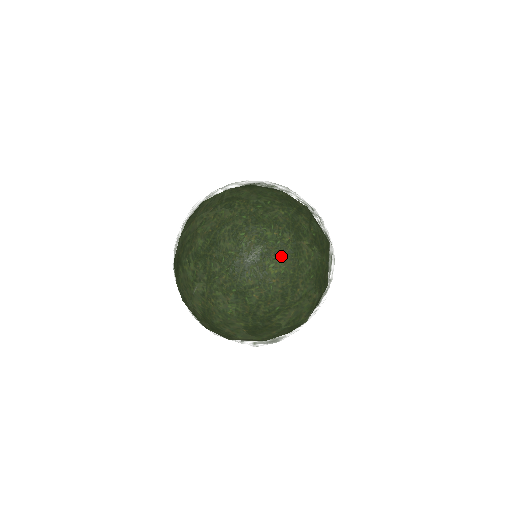
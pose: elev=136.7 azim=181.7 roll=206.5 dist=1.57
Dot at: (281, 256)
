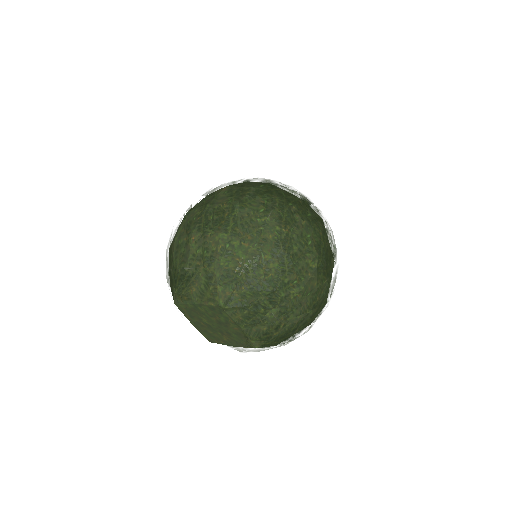
Dot at: occluded
